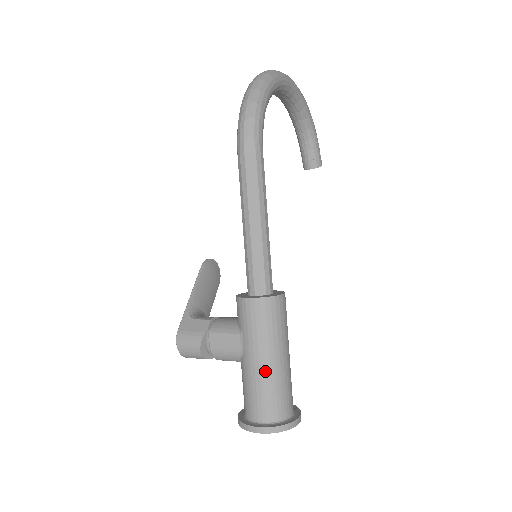
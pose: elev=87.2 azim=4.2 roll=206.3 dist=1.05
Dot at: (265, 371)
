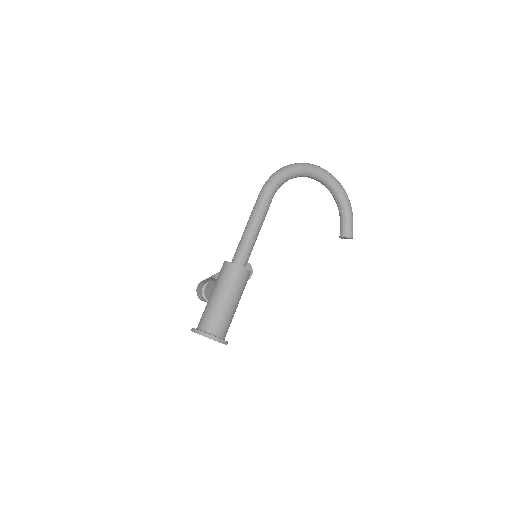
Dot at: (213, 301)
